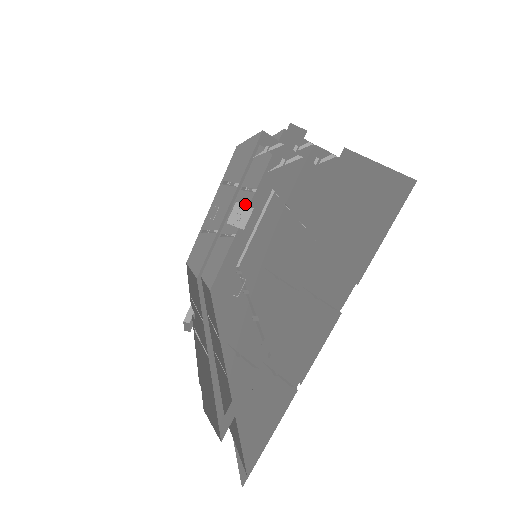
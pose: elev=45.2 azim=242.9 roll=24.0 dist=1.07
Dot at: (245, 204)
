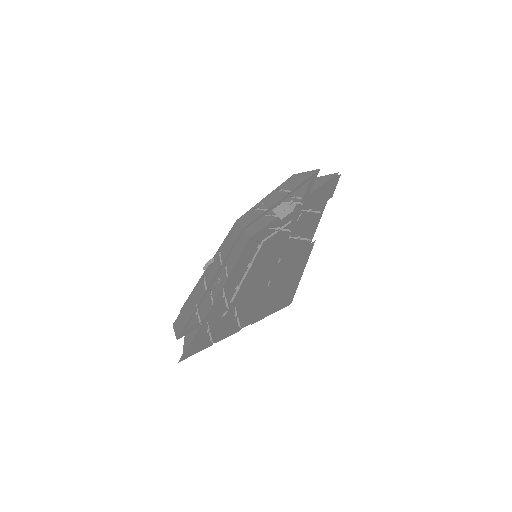
Dot at: (289, 205)
